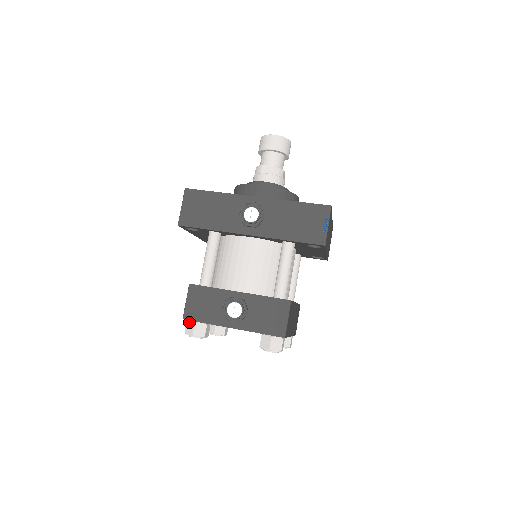
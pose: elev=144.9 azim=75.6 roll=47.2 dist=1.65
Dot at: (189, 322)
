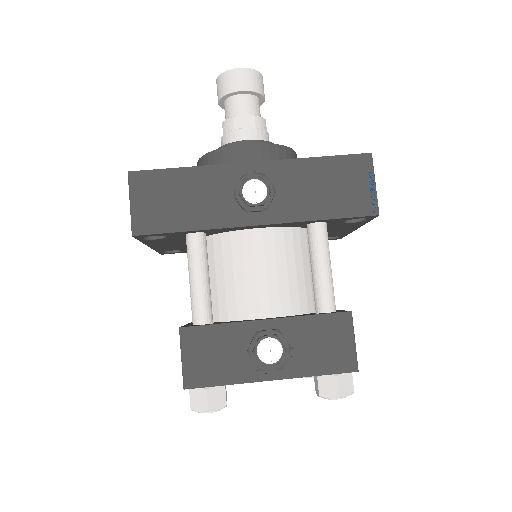
Dot at: (194, 390)
